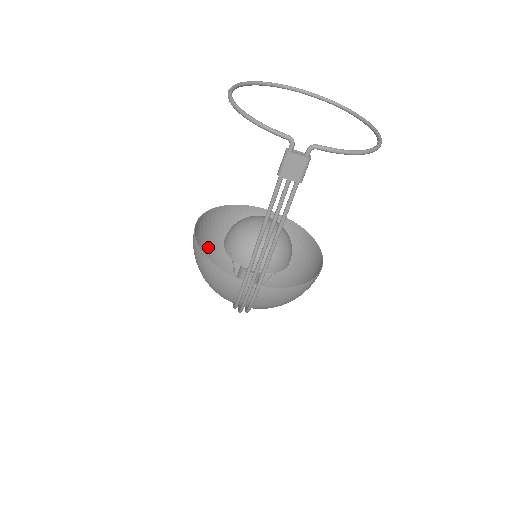
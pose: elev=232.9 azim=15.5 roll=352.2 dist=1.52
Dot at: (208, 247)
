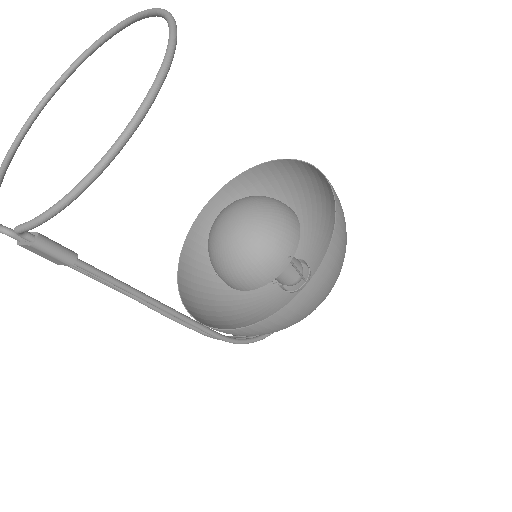
Dot at: occluded
